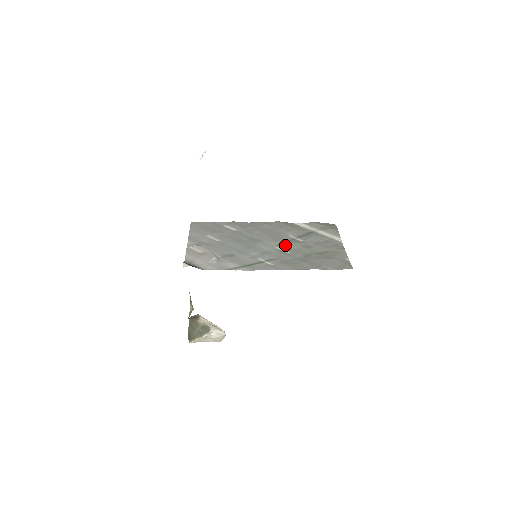
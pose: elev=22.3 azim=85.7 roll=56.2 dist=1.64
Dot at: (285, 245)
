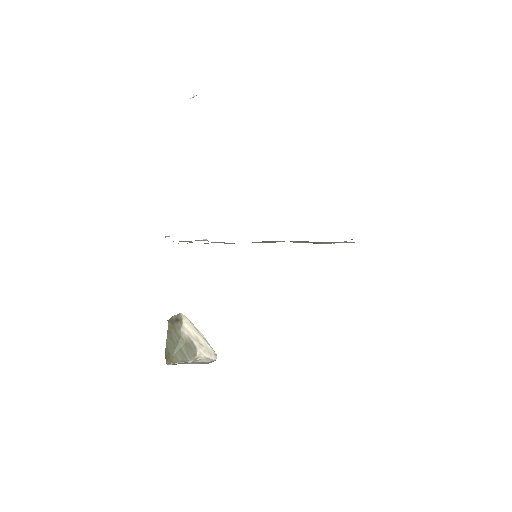
Dot at: occluded
